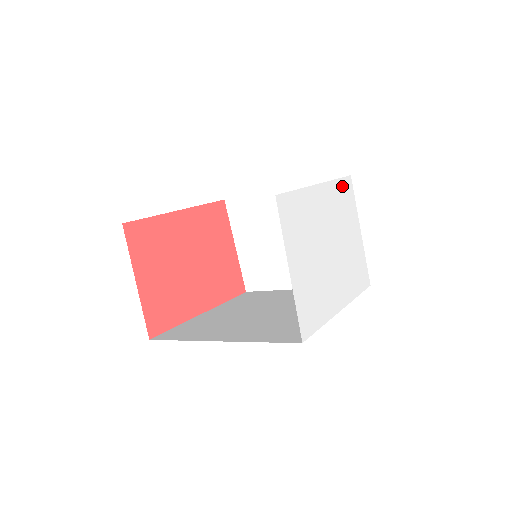
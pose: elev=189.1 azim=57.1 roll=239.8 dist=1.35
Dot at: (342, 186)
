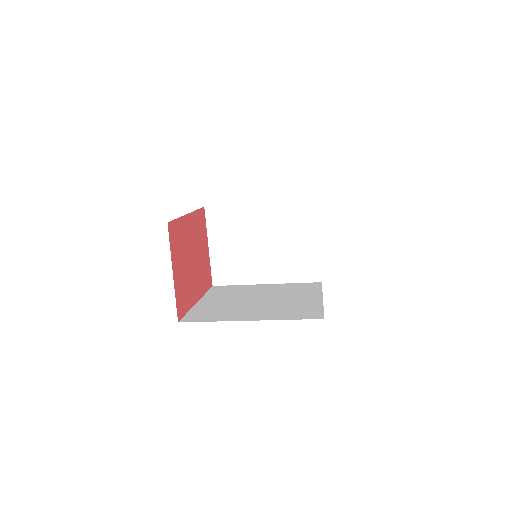
Dot at: occluded
